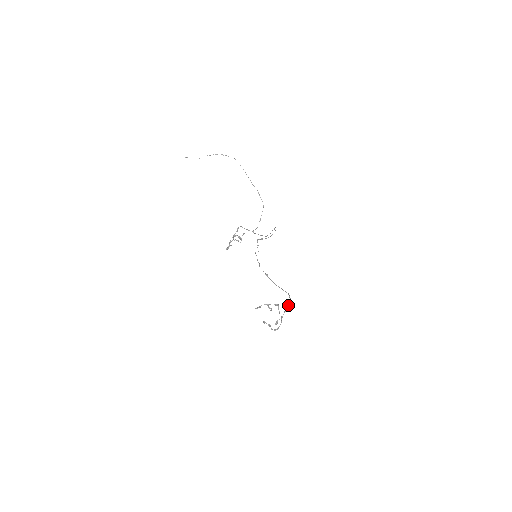
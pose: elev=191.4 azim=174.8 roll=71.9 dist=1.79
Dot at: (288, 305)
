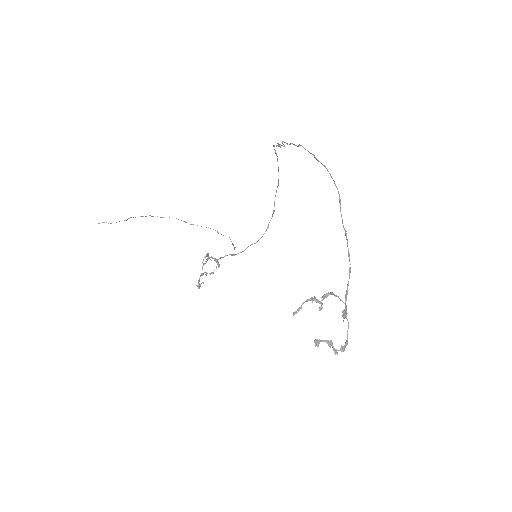
Dot at: occluded
